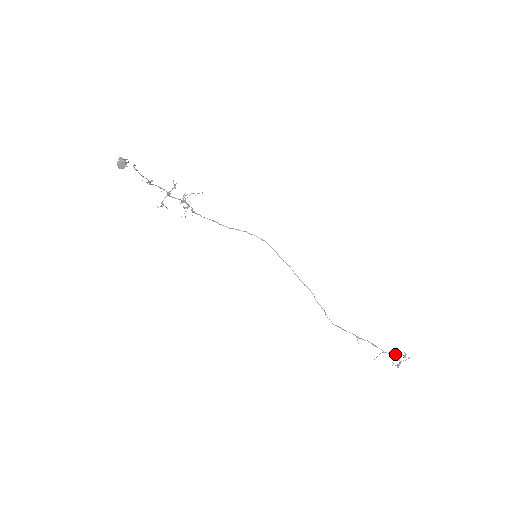
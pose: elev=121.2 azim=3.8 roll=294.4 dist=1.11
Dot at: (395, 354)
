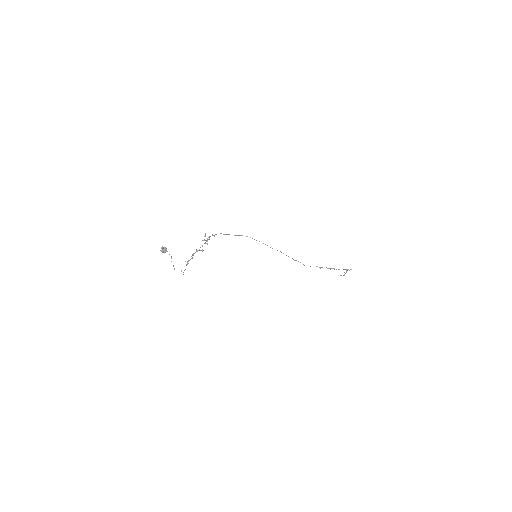
Dot at: occluded
